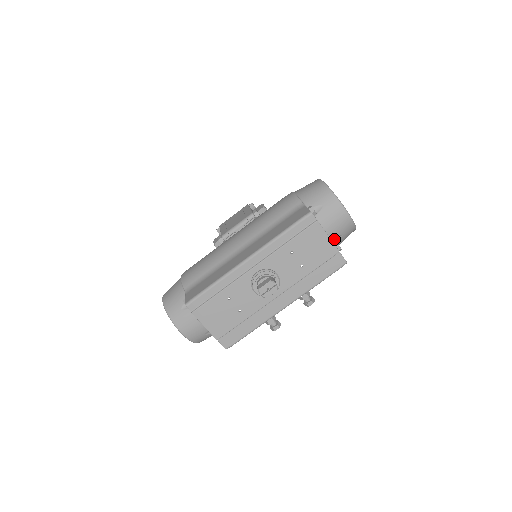
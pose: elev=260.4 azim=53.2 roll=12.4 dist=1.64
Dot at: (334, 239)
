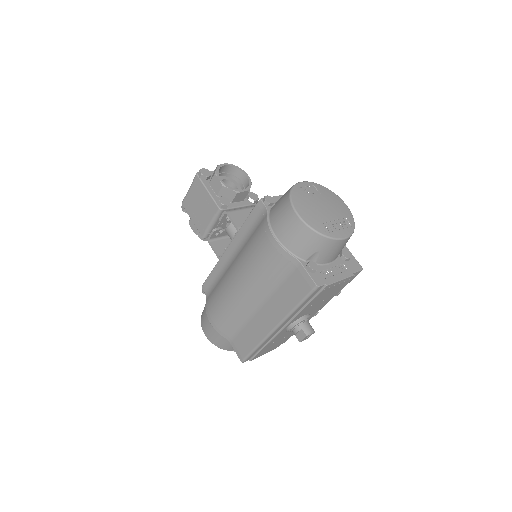
Dot at: occluded
